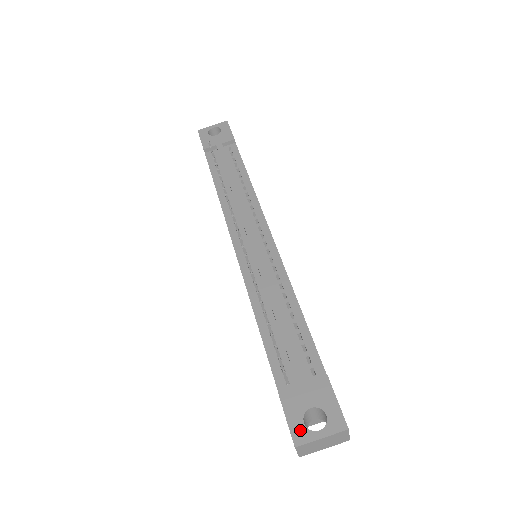
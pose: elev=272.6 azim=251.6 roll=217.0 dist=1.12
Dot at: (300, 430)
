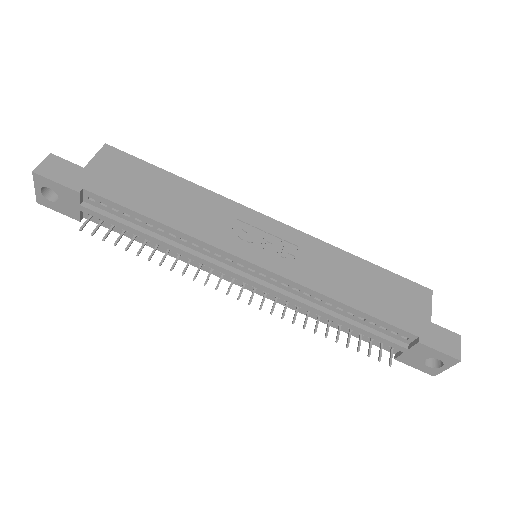
Dot at: (429, 370)
